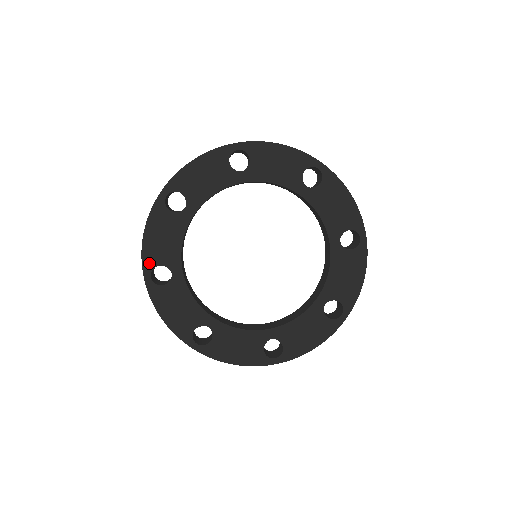
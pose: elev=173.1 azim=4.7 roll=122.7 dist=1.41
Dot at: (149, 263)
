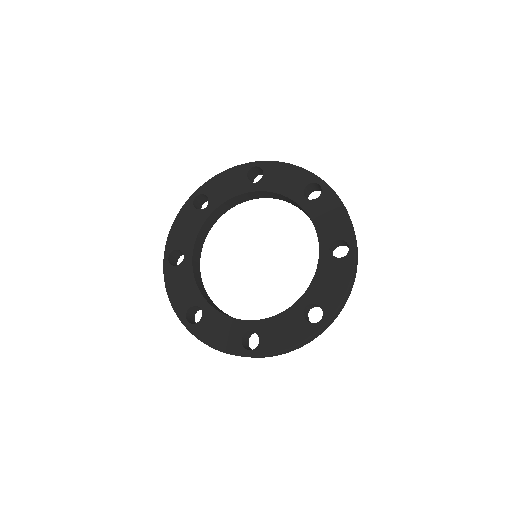
Dot at: (181, 312)
